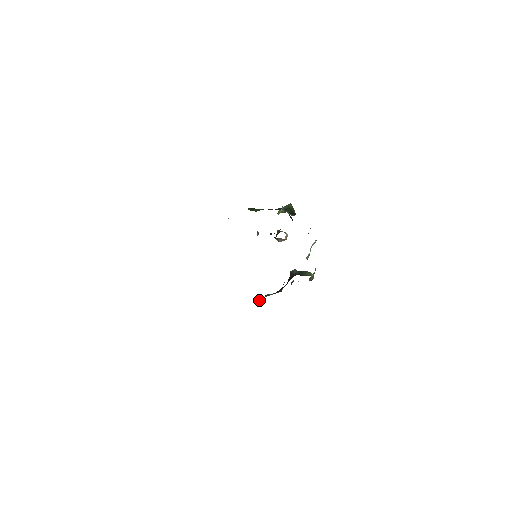
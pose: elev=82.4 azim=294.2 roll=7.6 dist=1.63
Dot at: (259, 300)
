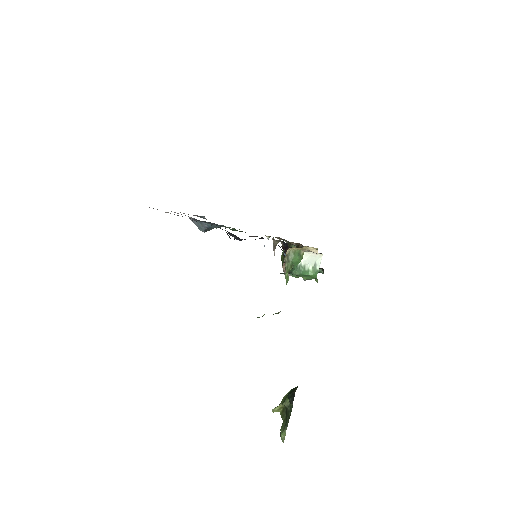
Dot at: (229, 237)
